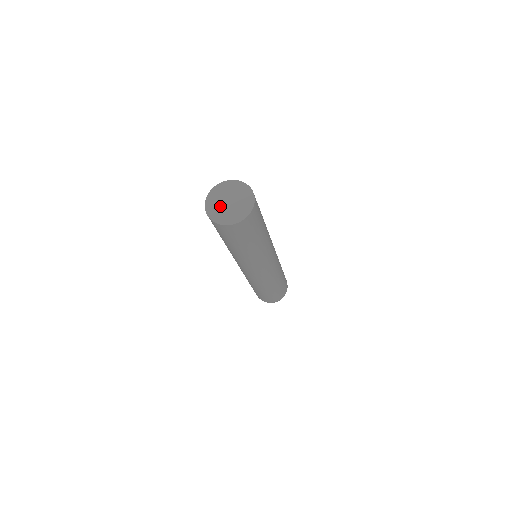
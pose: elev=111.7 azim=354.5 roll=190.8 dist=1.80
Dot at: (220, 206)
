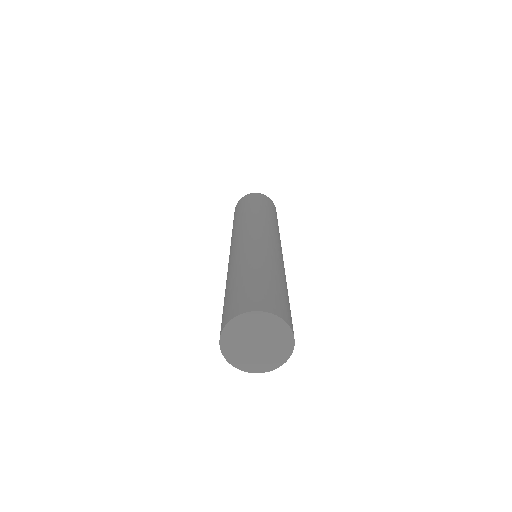
Dot at: (245, 350)
